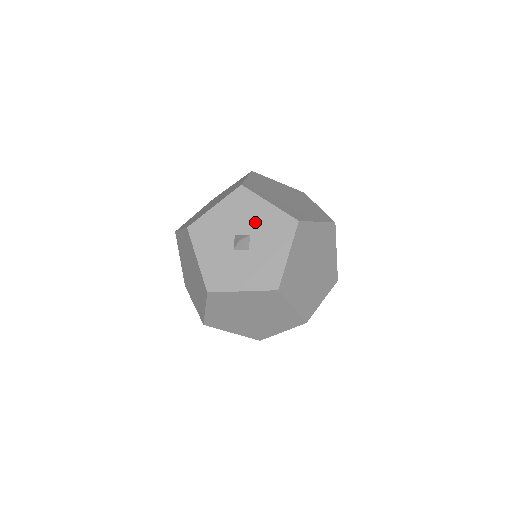
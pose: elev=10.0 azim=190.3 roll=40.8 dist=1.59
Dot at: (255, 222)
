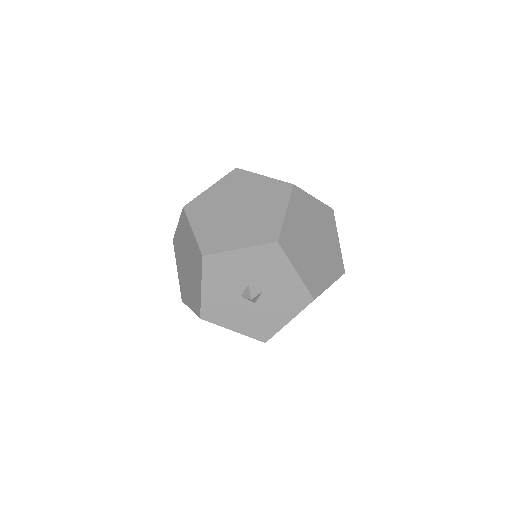
Dot at: (273, 282)
